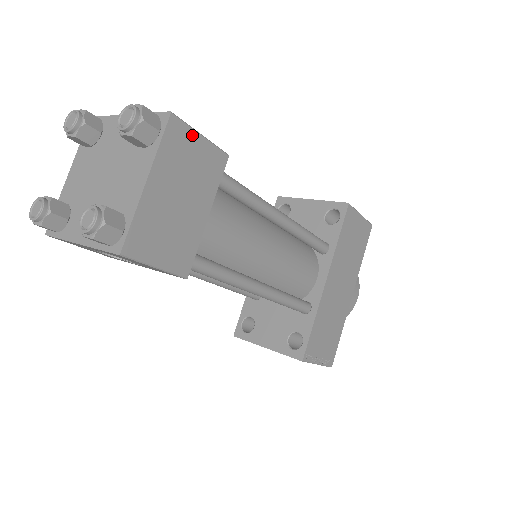
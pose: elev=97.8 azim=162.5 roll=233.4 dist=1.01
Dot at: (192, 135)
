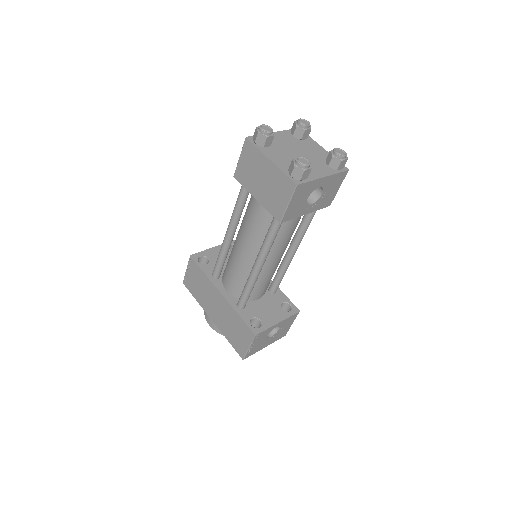
Dot at: occluded
